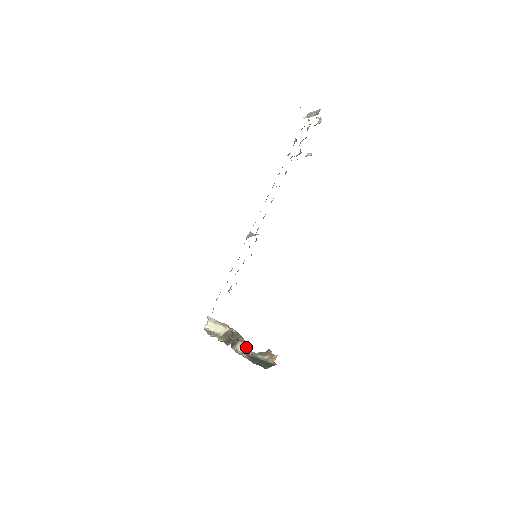
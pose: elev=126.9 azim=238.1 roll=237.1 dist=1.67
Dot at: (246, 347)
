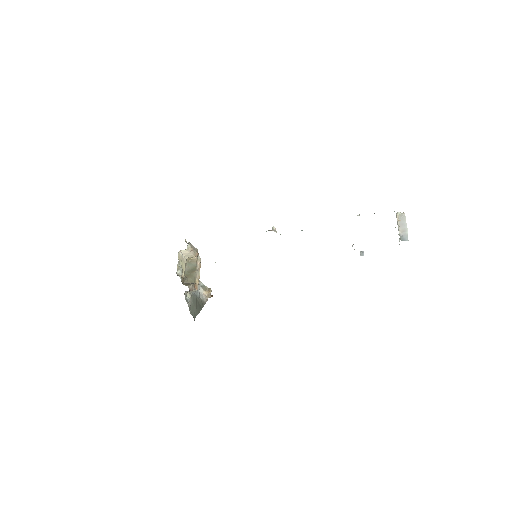
Dot at: occluded
